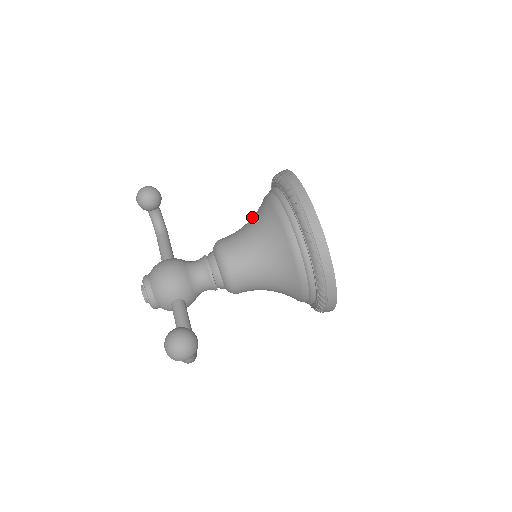
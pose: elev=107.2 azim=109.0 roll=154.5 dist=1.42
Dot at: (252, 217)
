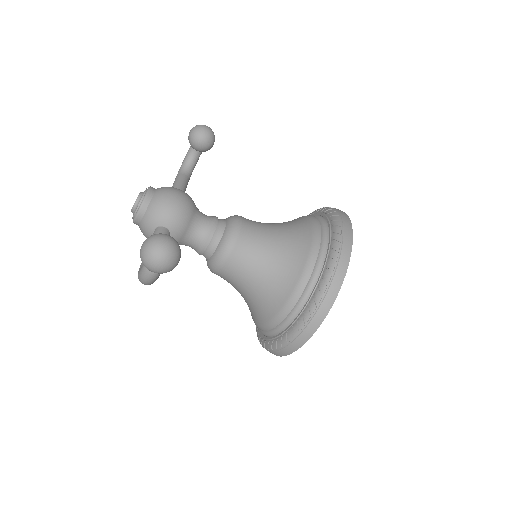
Dot at: occluded
